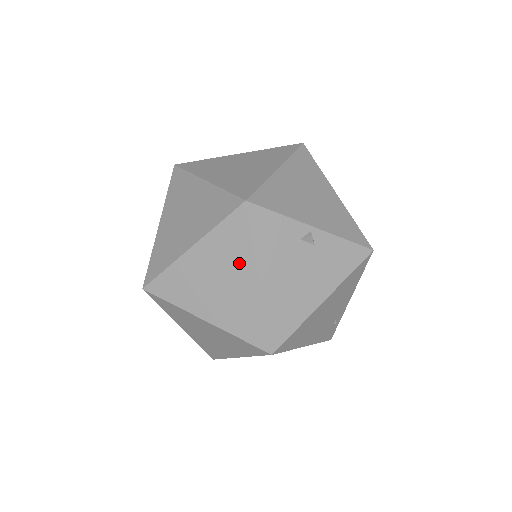
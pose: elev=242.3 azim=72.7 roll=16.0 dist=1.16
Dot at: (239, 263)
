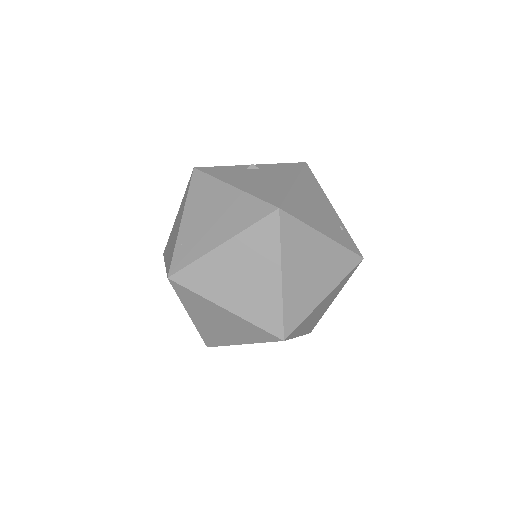
Dot at: (214, 193)
